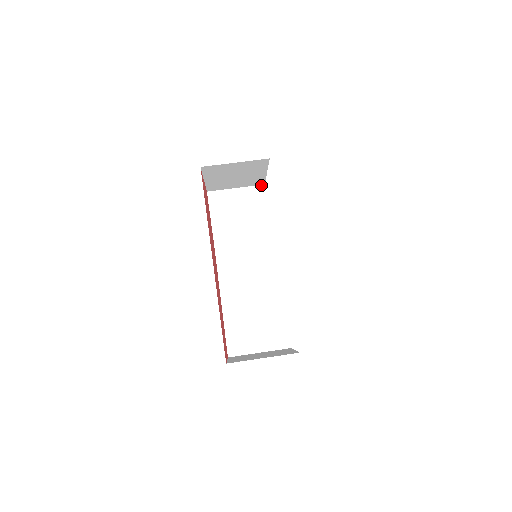
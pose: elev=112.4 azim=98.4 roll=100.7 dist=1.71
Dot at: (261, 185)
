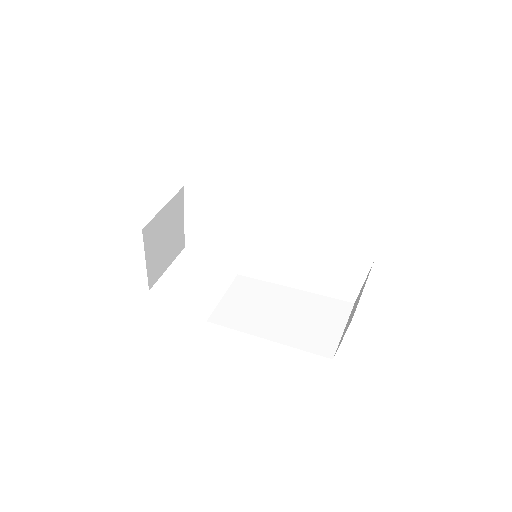
Dot at: (183, 250)
